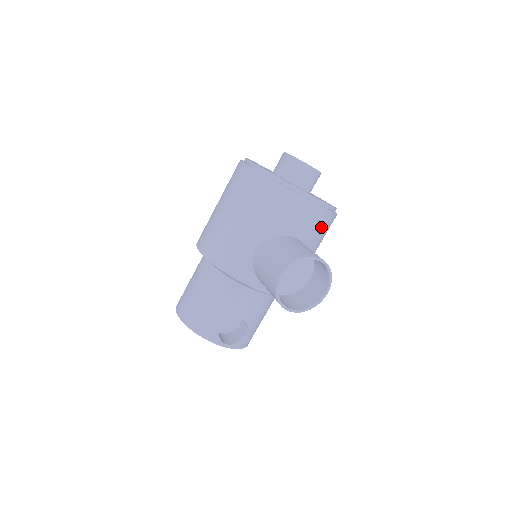
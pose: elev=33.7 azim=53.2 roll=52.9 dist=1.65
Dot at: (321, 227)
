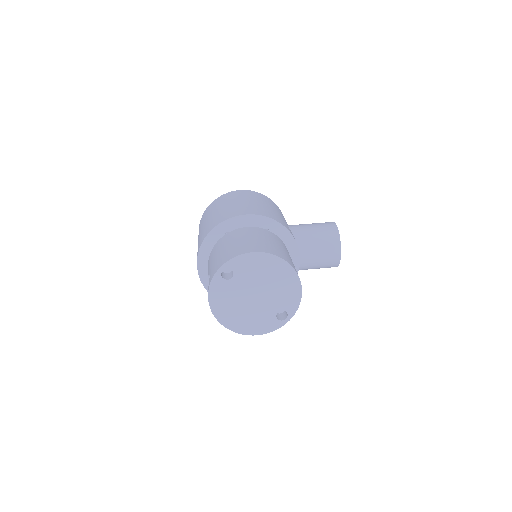
Dot at: occluded
